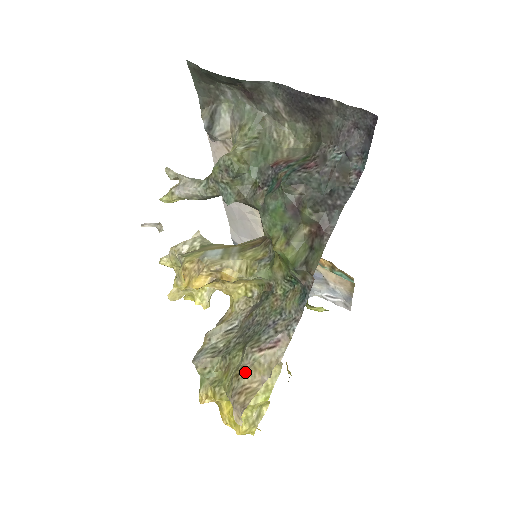
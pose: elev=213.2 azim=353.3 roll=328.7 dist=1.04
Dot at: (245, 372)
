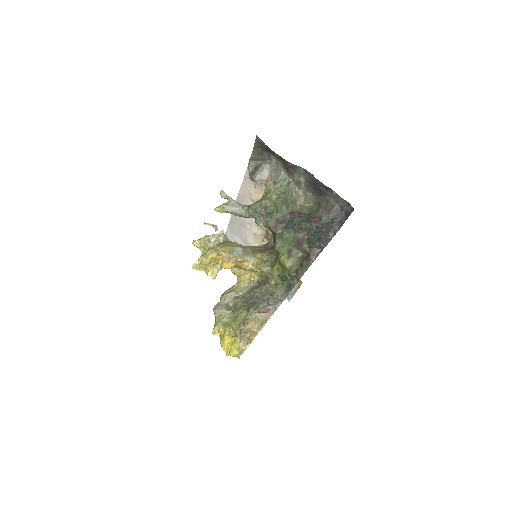
Dot at: (250, 322)
